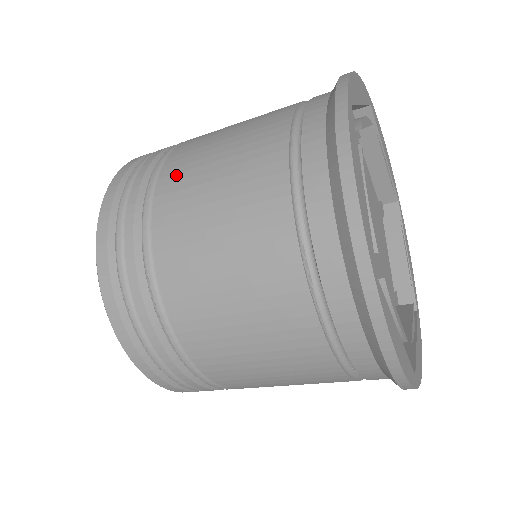
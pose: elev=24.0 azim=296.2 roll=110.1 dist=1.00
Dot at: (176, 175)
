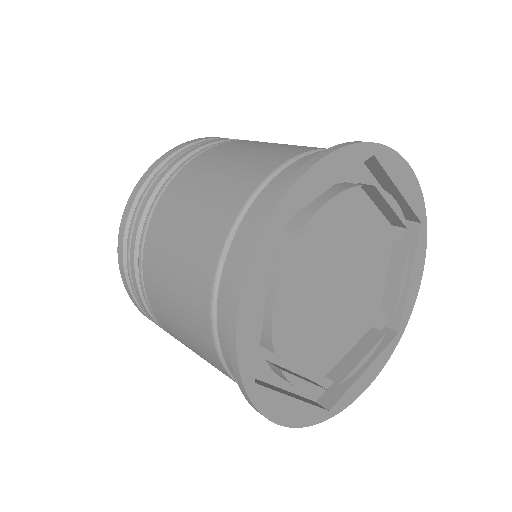
Dot at: (172, 334)
